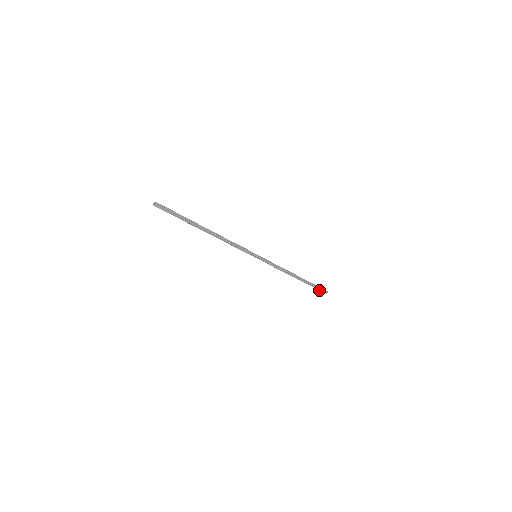
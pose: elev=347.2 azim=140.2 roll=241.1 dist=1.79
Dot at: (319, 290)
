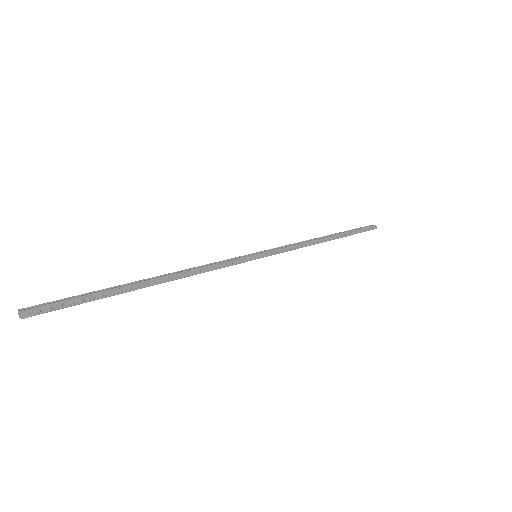
Dot at: occluded
